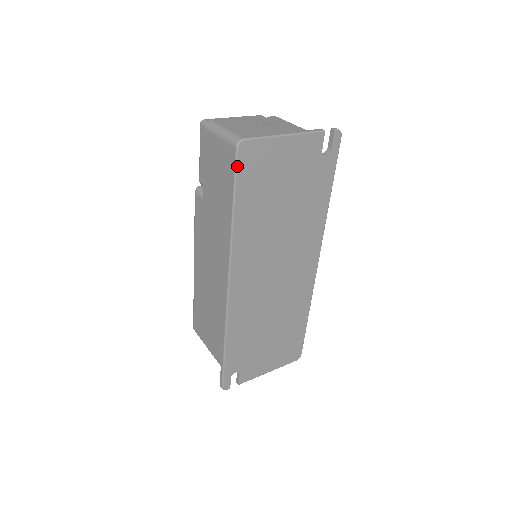
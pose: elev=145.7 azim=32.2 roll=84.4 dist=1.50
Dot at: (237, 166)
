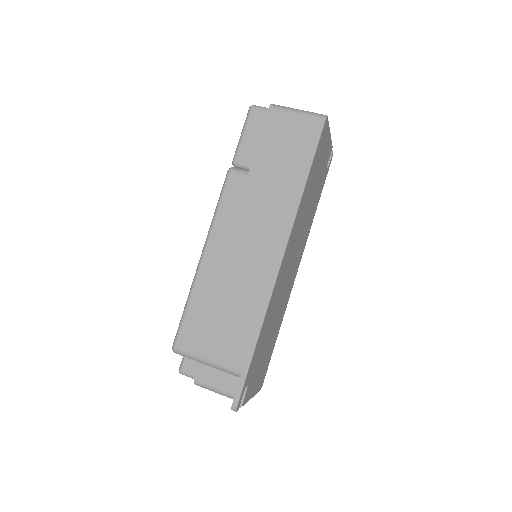
Dot at: (321, 136)
